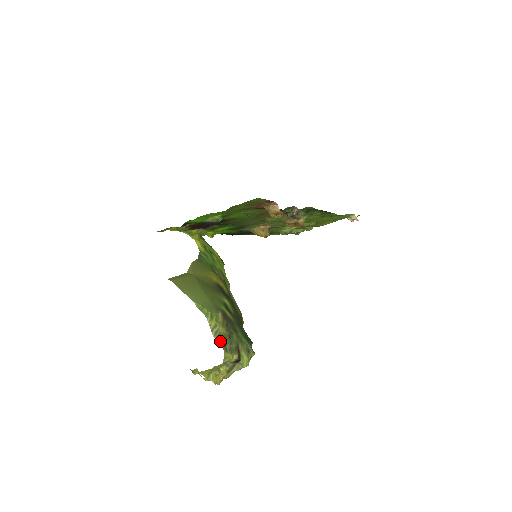
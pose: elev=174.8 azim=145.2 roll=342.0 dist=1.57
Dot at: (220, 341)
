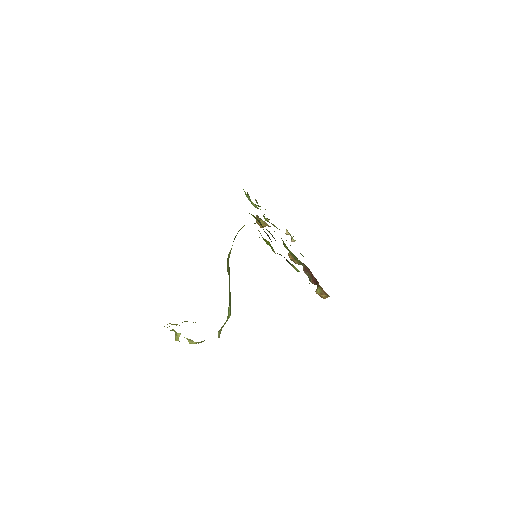
Dot at: (219, 337)
